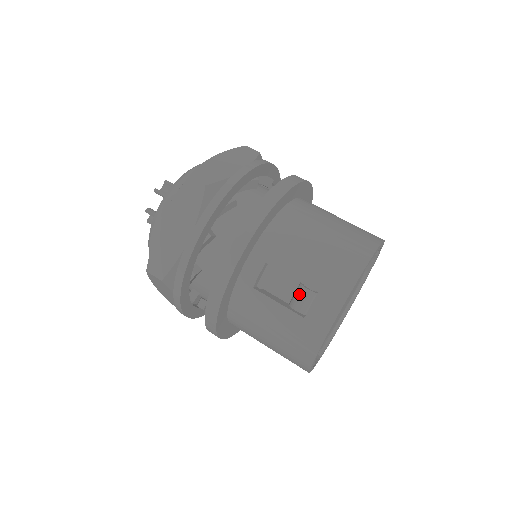
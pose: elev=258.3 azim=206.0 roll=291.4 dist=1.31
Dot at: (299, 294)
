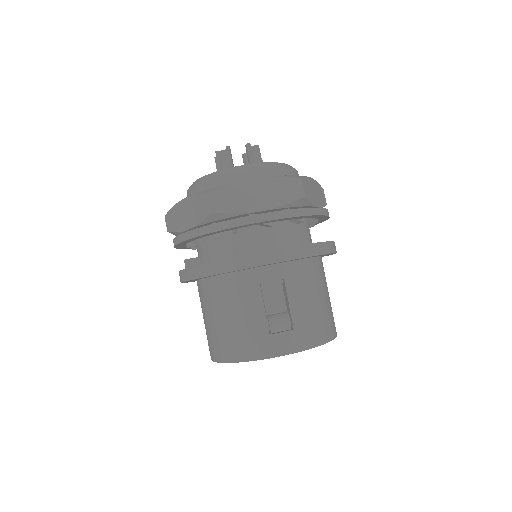
Dot at: (282, 318)
